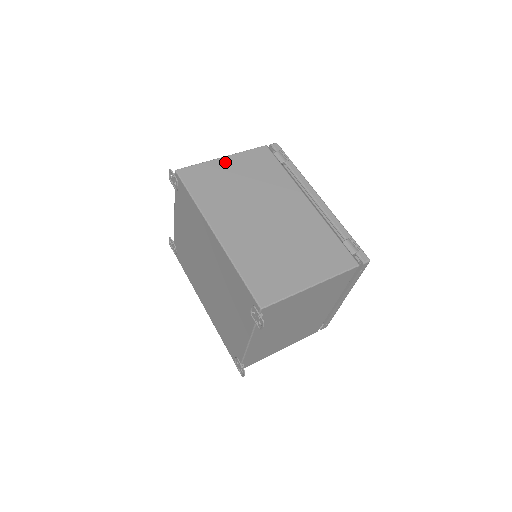
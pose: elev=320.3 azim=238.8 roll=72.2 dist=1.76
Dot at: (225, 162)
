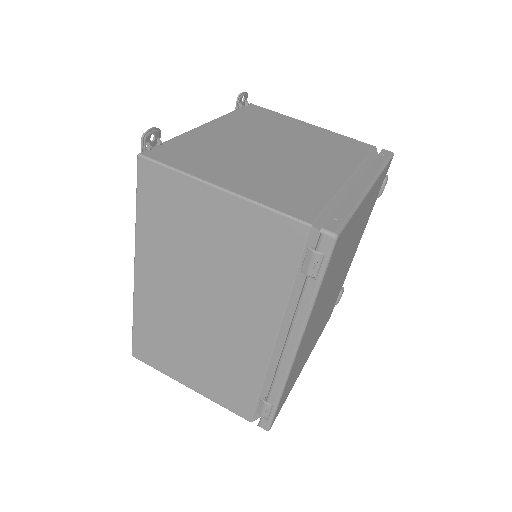
Dot at: (214, 200)
